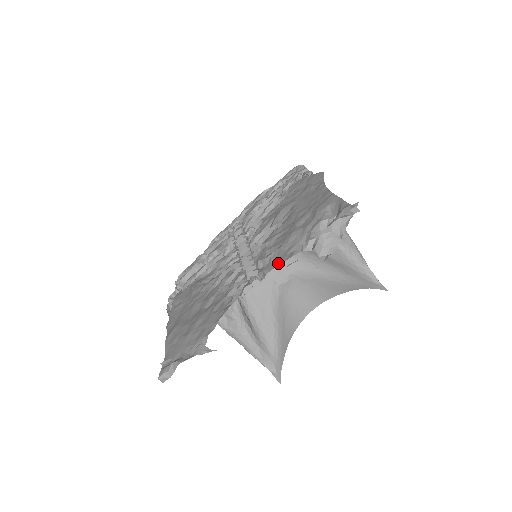
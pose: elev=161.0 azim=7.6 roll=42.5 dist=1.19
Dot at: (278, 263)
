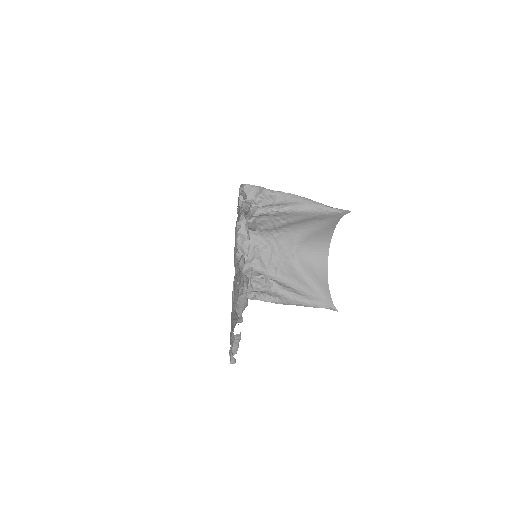
Dot at: occluded
